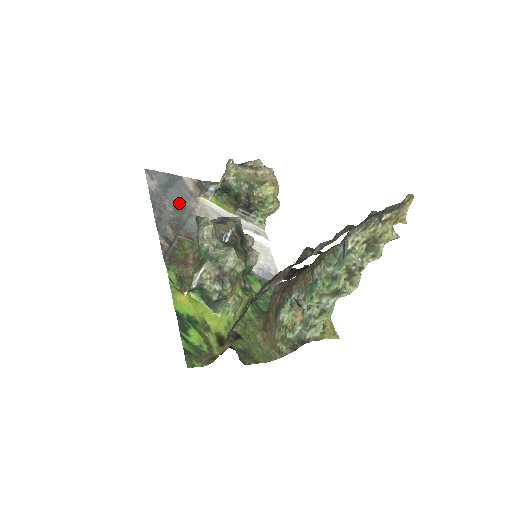
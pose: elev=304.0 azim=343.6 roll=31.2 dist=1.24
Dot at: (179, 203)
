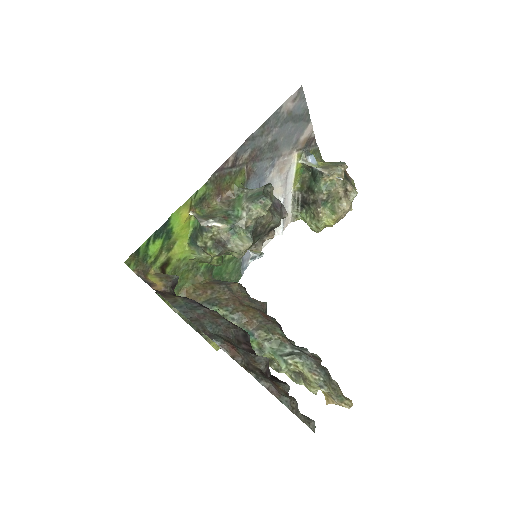
Dot at: (280, 141)
